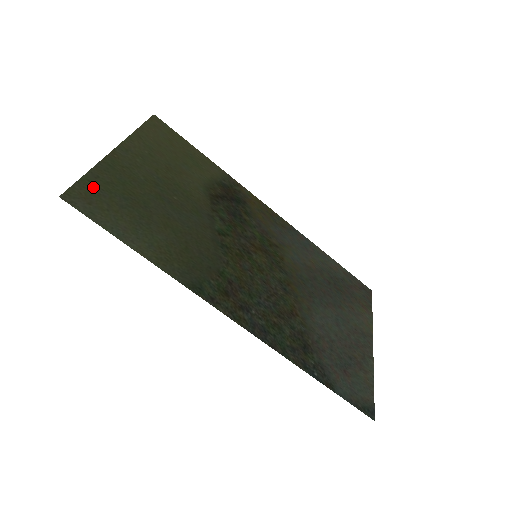
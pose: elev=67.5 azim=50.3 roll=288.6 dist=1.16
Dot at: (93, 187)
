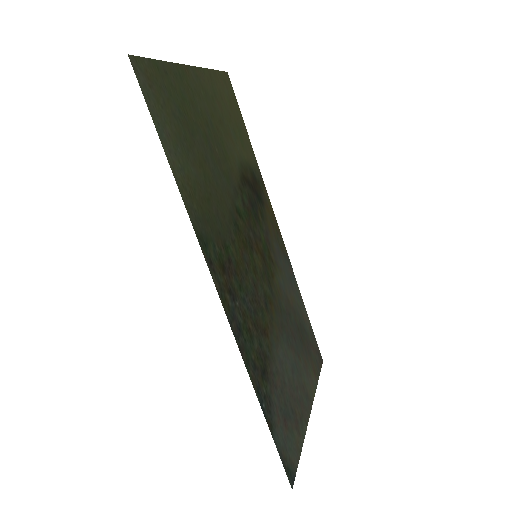
Dot at: (159, 76)
